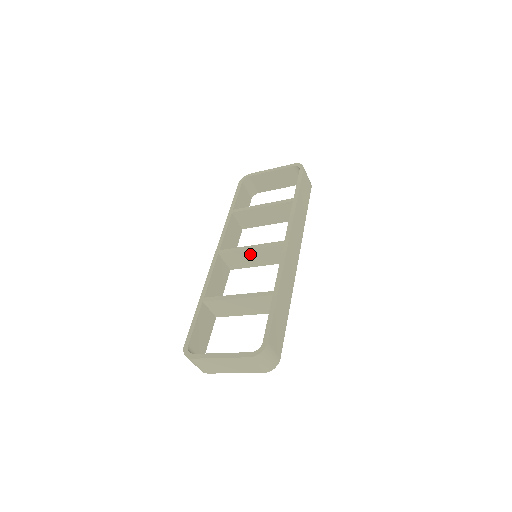
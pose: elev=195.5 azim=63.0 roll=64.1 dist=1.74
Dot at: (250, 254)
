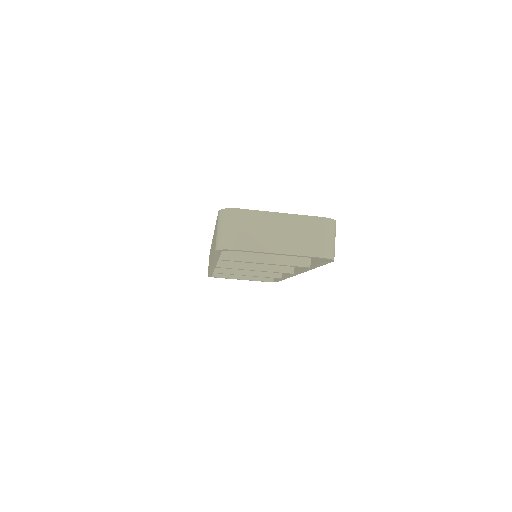
Dot at: occluded
